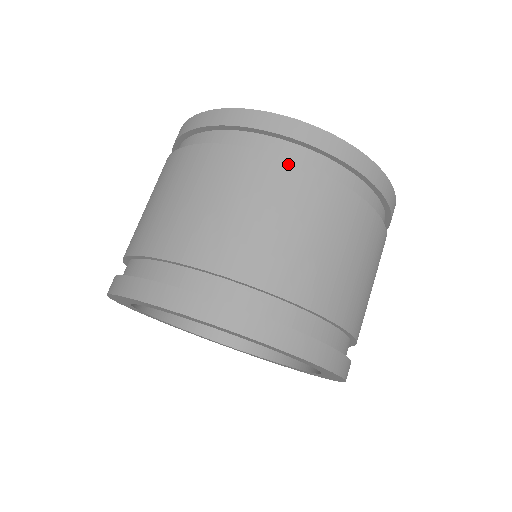
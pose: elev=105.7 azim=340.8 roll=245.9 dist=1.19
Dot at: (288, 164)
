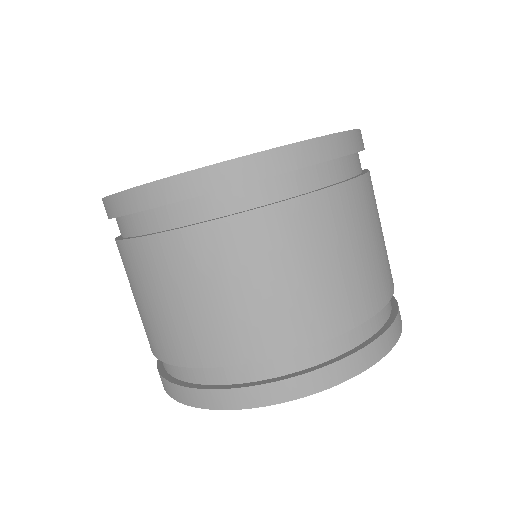
Dot at: (316, 198)
